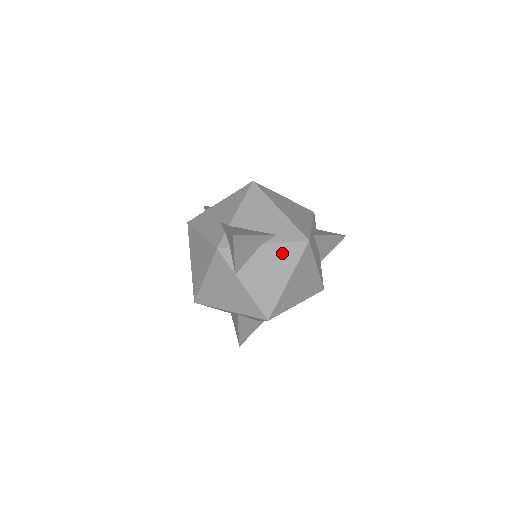
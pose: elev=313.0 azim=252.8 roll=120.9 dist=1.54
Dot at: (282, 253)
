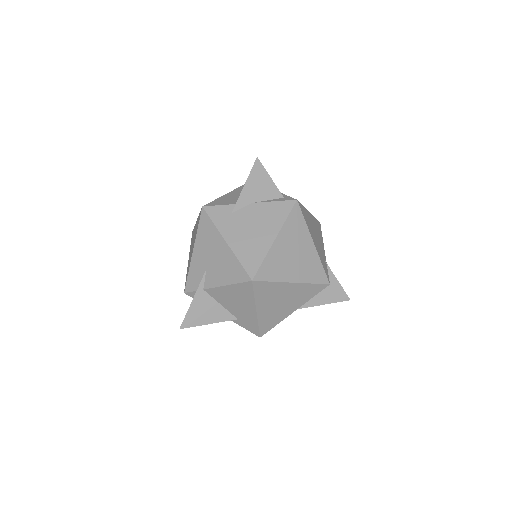
Dot at: occluded
